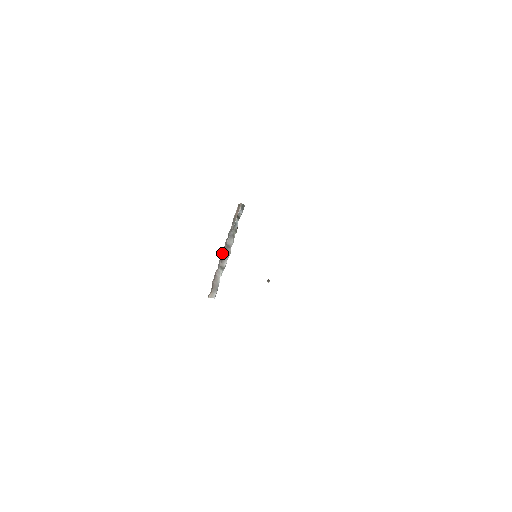
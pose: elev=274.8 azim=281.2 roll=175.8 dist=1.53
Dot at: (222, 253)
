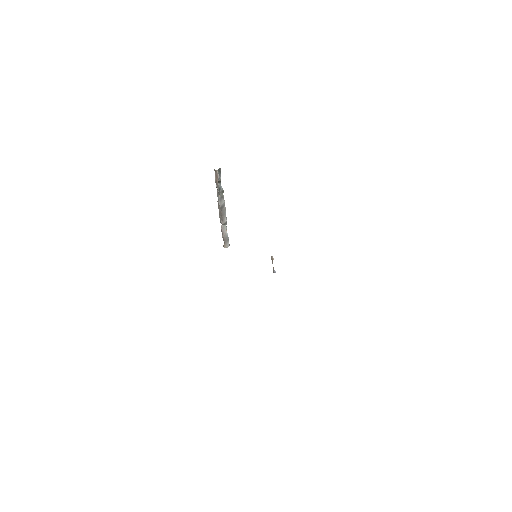
Dot at: (219, 213)
